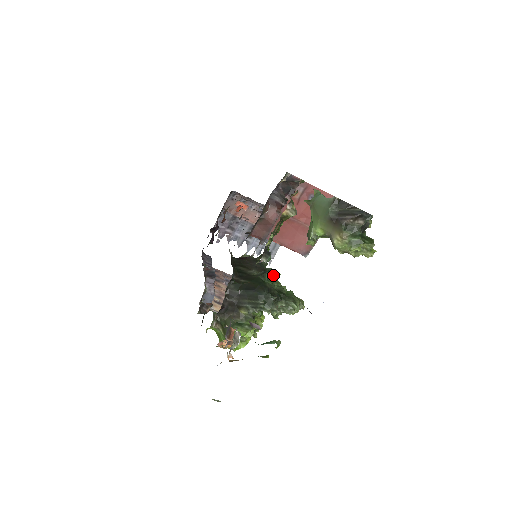
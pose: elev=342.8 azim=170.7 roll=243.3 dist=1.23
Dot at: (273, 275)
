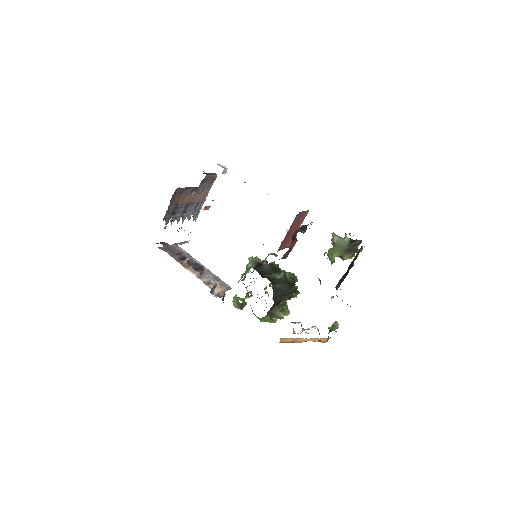
Dot at: (280, 269)
